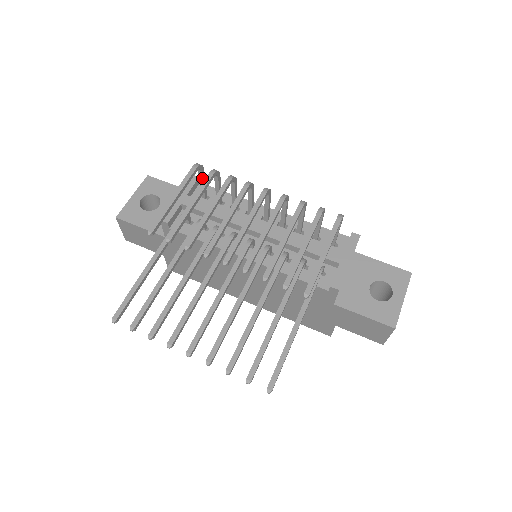
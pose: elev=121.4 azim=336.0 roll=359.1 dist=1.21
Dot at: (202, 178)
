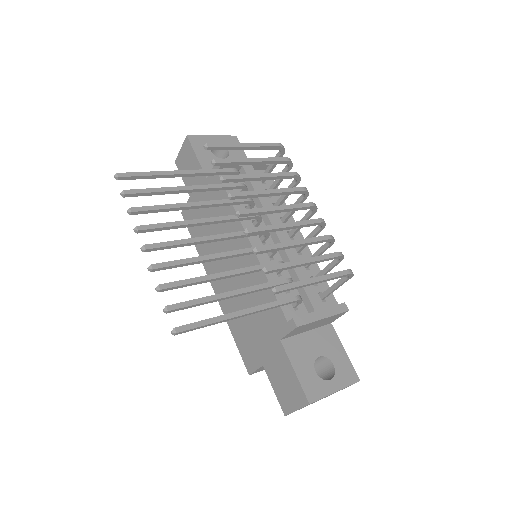
Dot at: occluded
